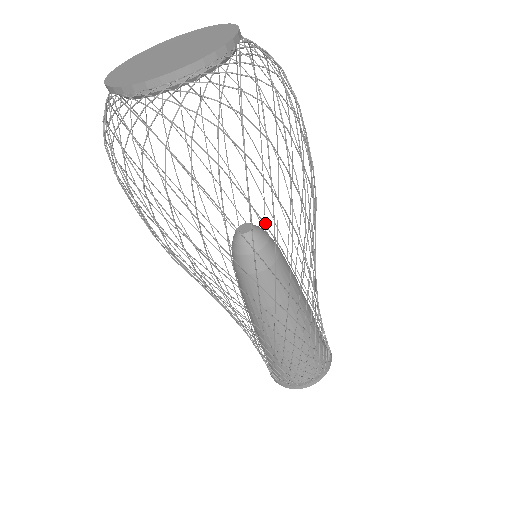
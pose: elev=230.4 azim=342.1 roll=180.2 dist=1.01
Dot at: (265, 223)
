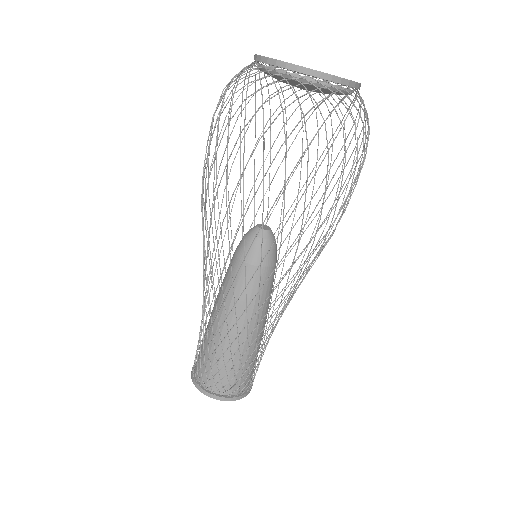
Dot at: occluded
